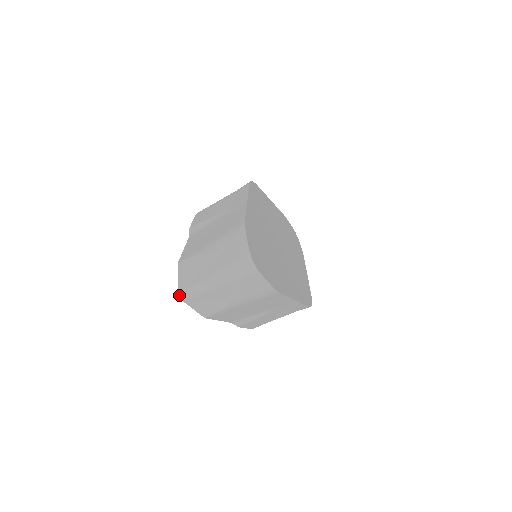
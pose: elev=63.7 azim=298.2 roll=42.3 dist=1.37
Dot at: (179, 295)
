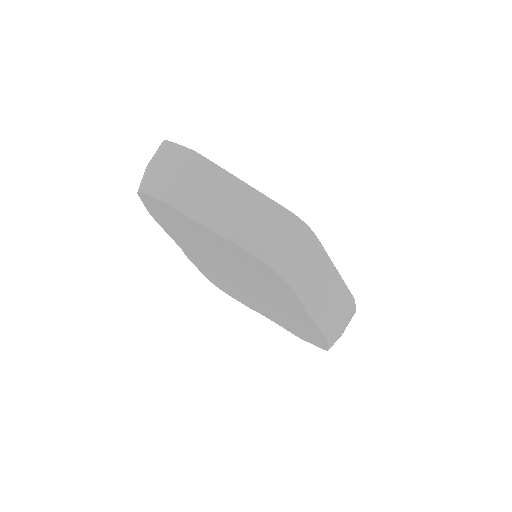
Dot at: (137, 193)
